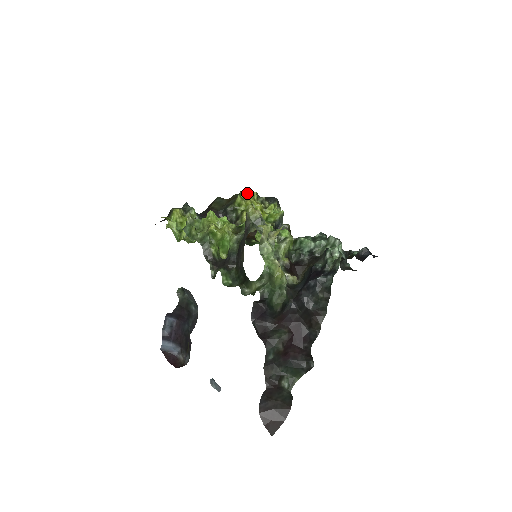
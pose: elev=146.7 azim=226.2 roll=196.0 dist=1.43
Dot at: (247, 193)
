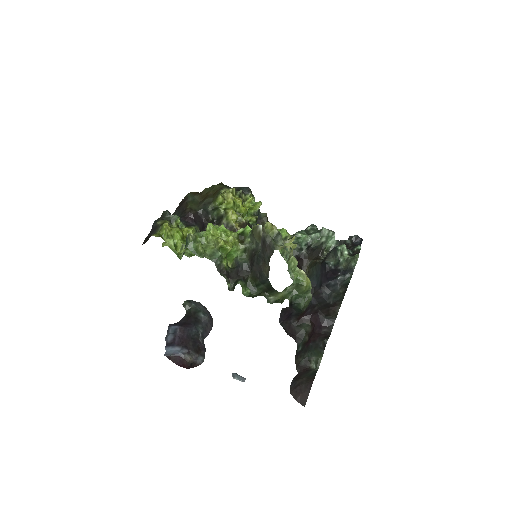
Dot at: (227, 191)
